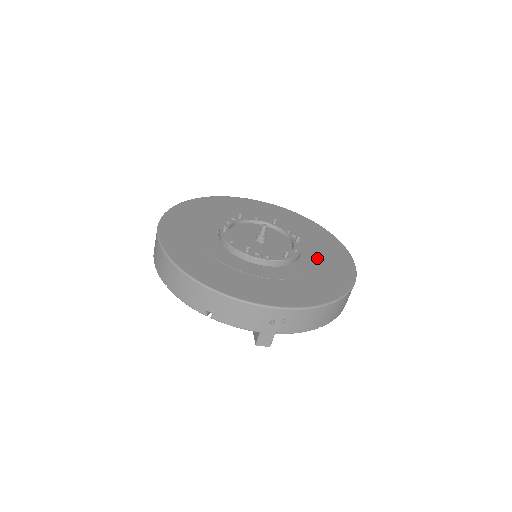
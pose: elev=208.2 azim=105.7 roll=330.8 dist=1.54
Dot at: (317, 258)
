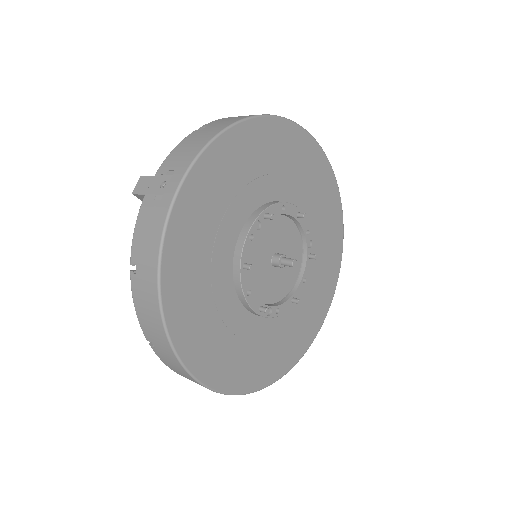
Dot at: (316, 272)
